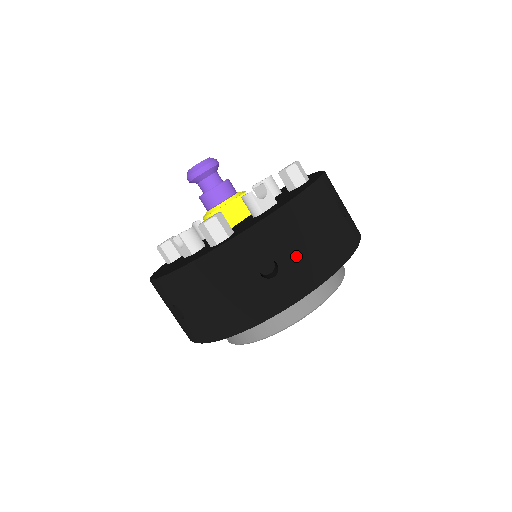
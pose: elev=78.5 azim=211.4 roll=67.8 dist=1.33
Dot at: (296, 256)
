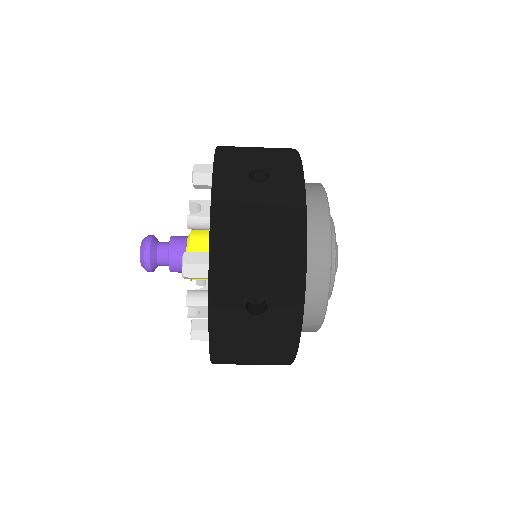
Dot at: (256, 363)
